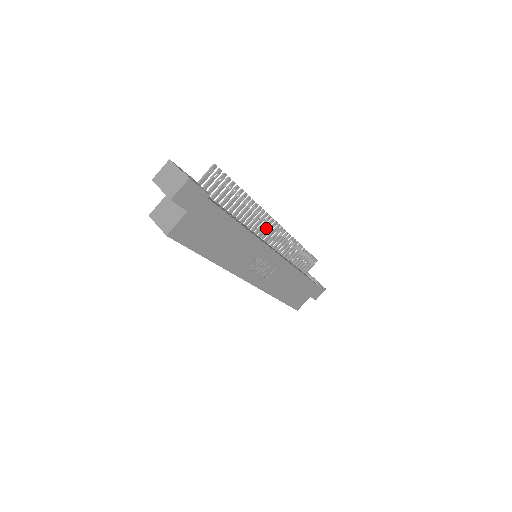
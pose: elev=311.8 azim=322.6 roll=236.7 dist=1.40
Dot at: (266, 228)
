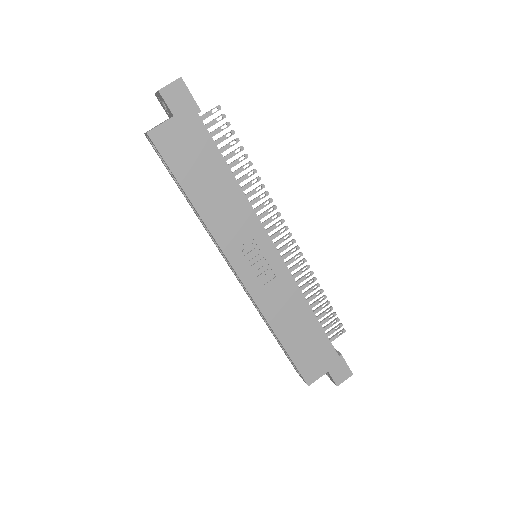
Dot at: (273, 227)
